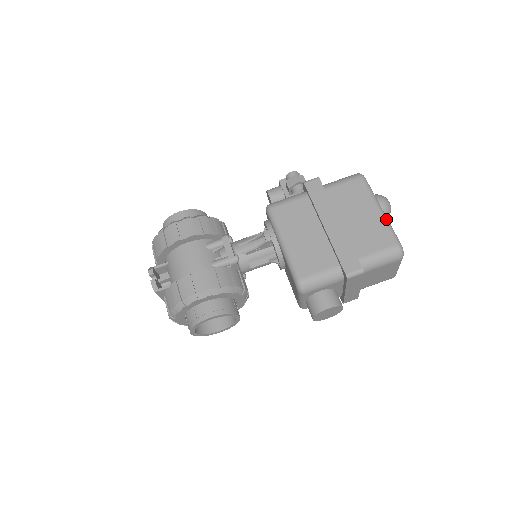
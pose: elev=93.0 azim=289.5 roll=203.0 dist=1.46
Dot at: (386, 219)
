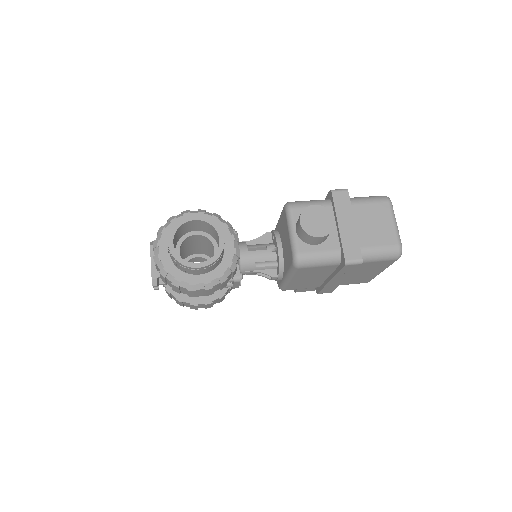
Dot at: occluded
